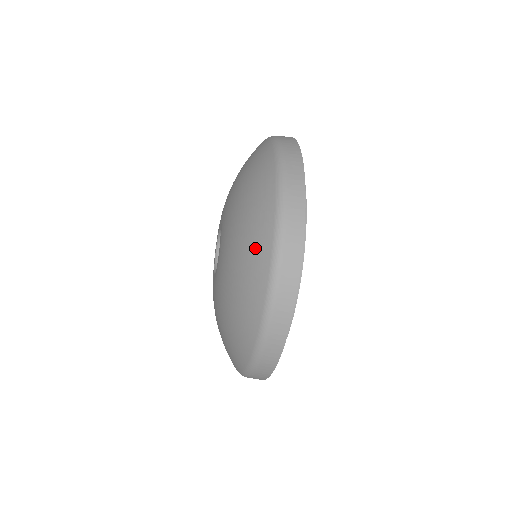
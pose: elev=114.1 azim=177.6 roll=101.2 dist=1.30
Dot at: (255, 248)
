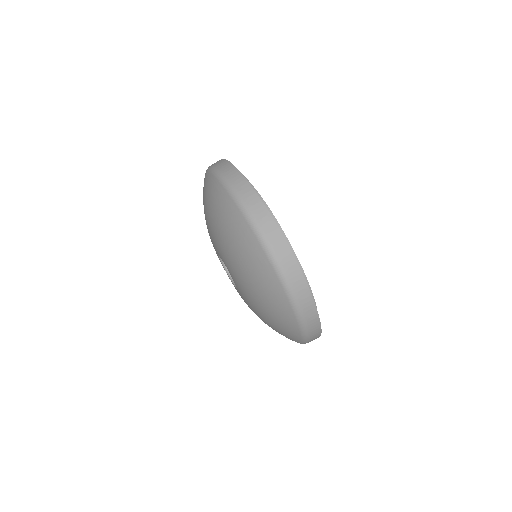
Dot at: (266, 285)
